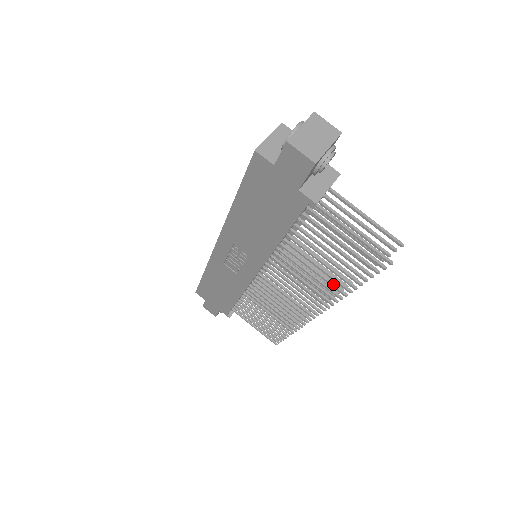
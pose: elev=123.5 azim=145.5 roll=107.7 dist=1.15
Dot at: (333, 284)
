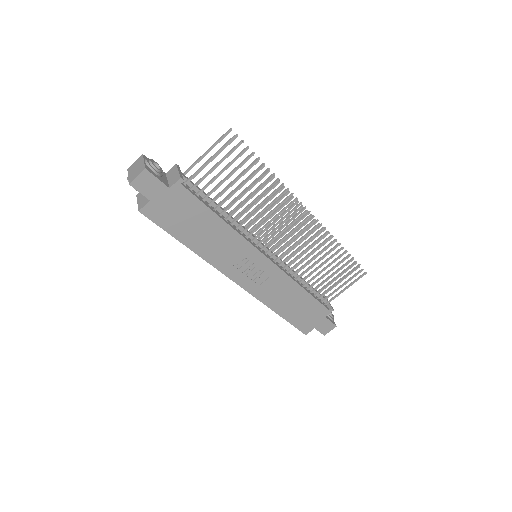
Dot at: (268, 190)
